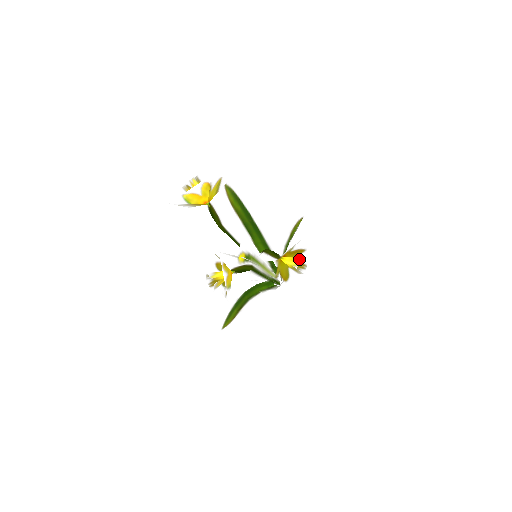
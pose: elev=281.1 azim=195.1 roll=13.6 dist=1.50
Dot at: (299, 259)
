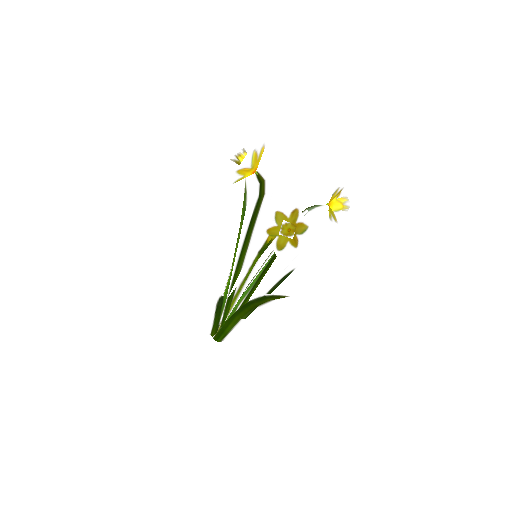
Dot at: occluded
